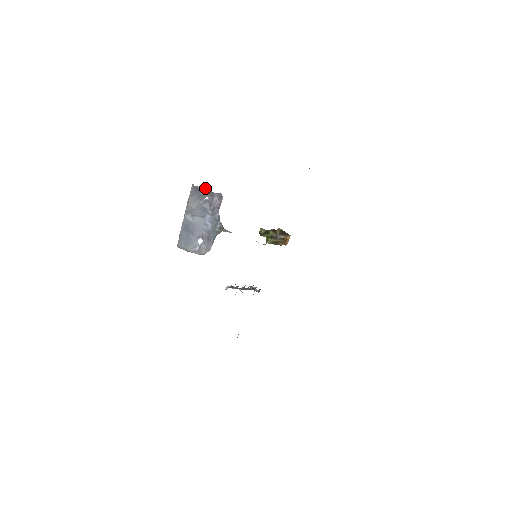
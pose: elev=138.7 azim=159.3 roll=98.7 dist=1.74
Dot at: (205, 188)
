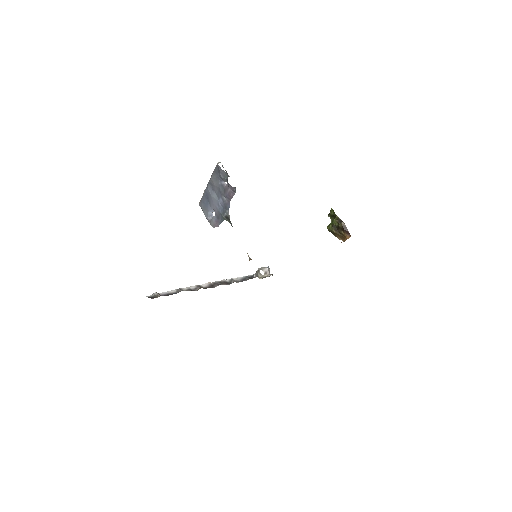
Dot at: (226, 173)
